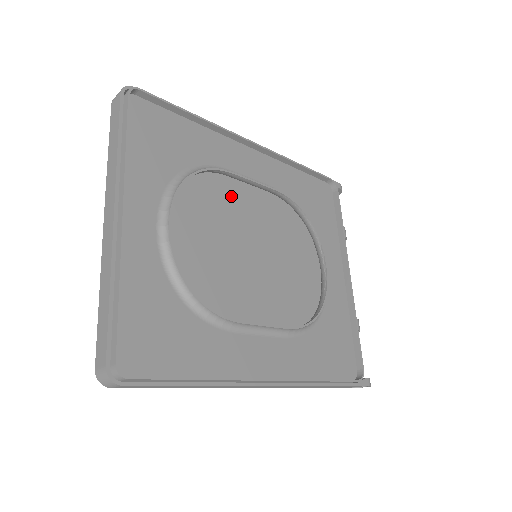
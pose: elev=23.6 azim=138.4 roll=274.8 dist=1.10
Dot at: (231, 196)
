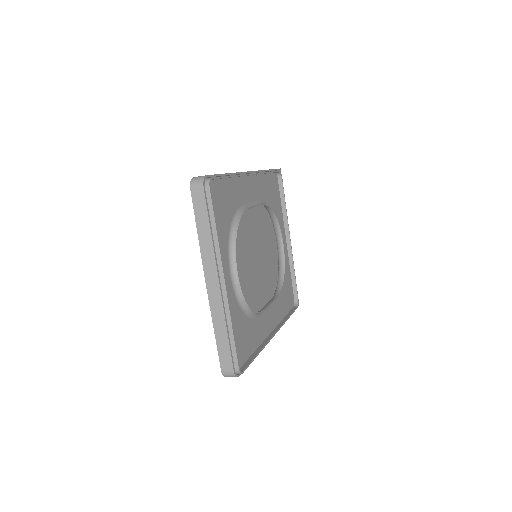
Dot at: (243, 220)
